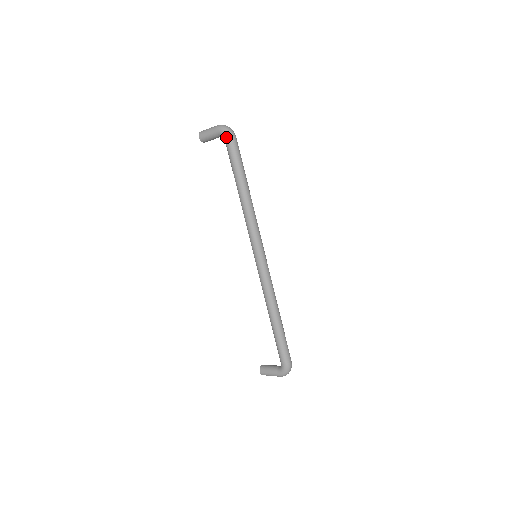
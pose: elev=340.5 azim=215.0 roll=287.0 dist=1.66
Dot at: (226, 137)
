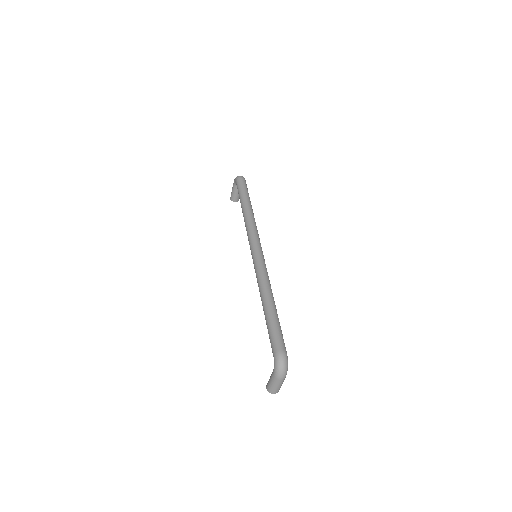
Dot at: (236, 181)
